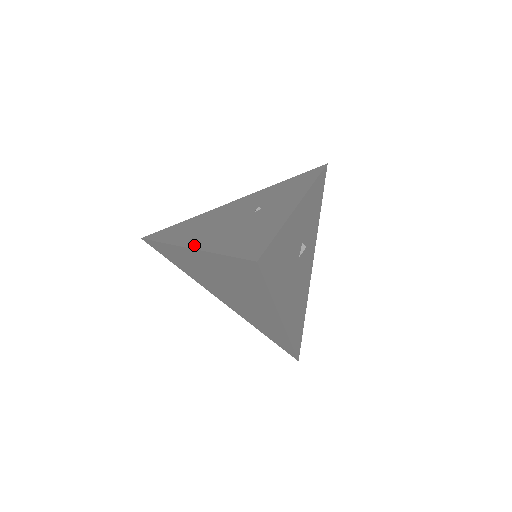
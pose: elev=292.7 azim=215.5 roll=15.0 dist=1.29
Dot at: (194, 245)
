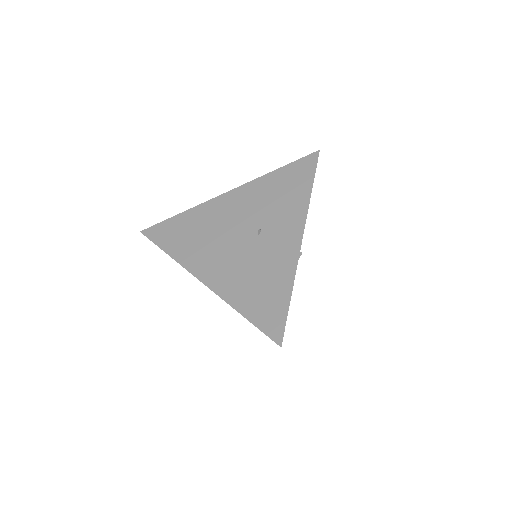
Dot at: (209, 282)
